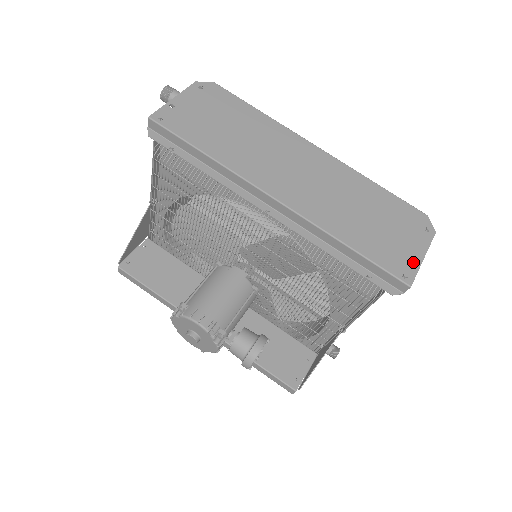
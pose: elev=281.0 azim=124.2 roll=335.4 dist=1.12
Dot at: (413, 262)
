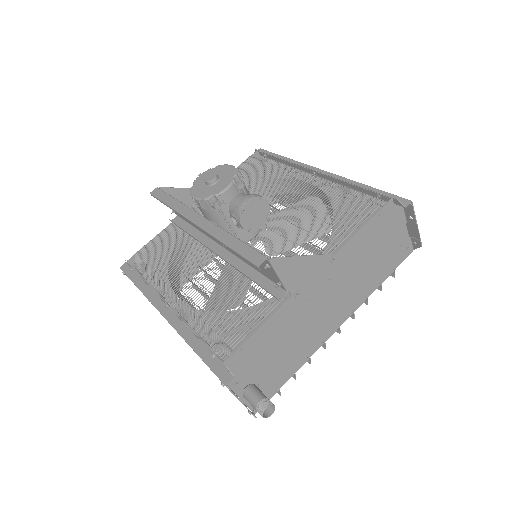
Dot at: (410, 215)
